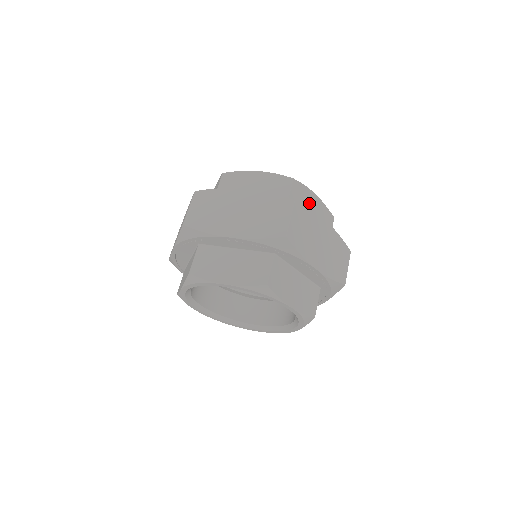
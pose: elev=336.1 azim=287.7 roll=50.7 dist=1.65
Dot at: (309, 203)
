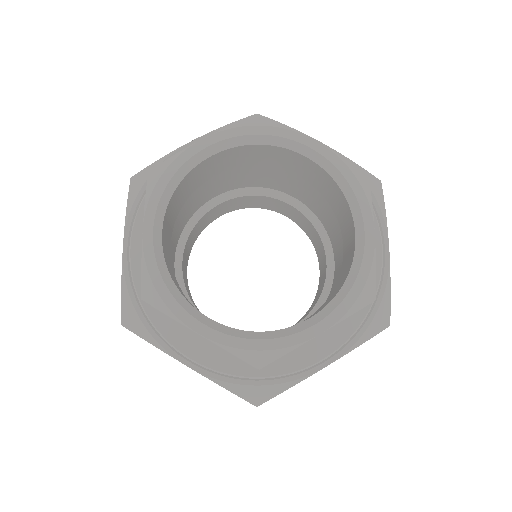
Dot at: occluded
